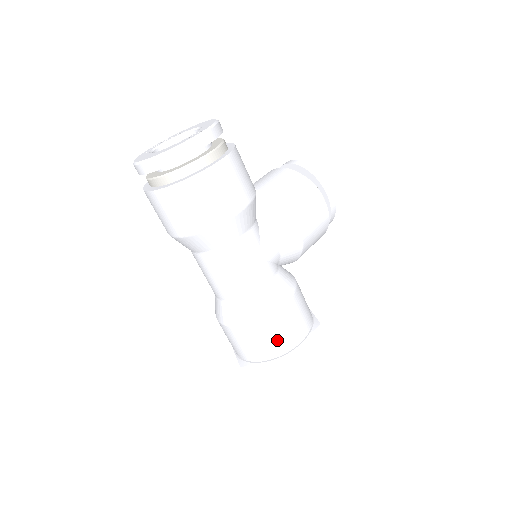
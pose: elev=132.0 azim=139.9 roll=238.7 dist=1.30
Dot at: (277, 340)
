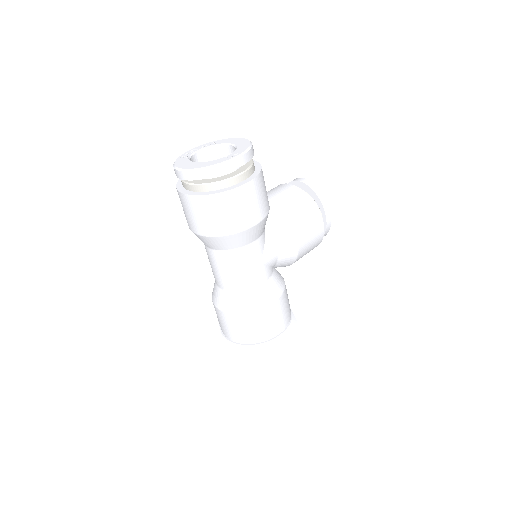
Dot at: (260, 330)
